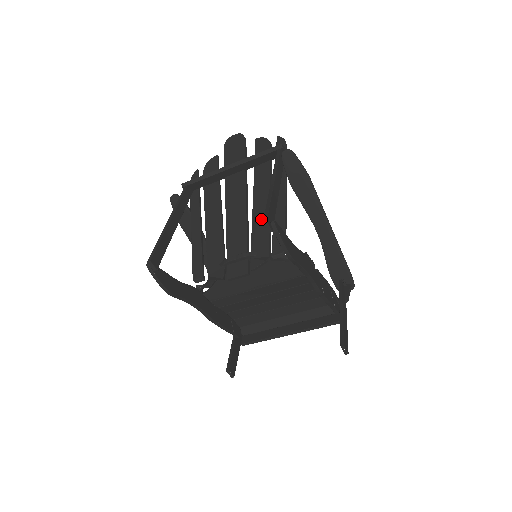
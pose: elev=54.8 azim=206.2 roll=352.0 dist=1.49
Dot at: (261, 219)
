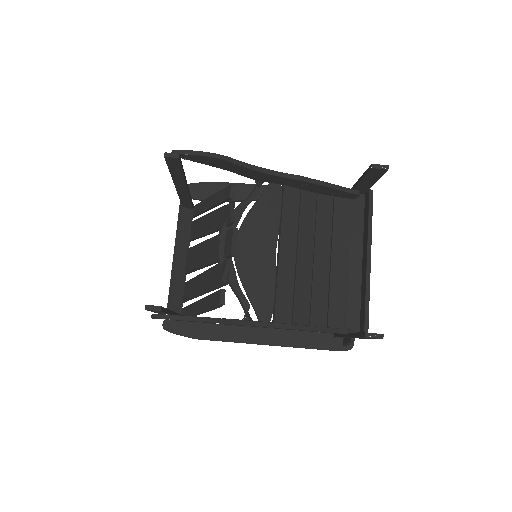
Dot at: (211, 221)
